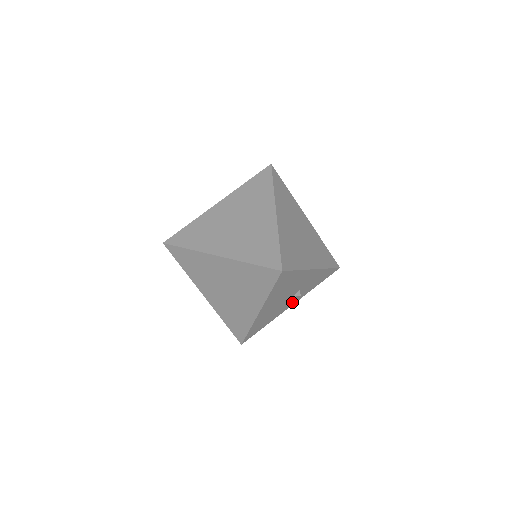
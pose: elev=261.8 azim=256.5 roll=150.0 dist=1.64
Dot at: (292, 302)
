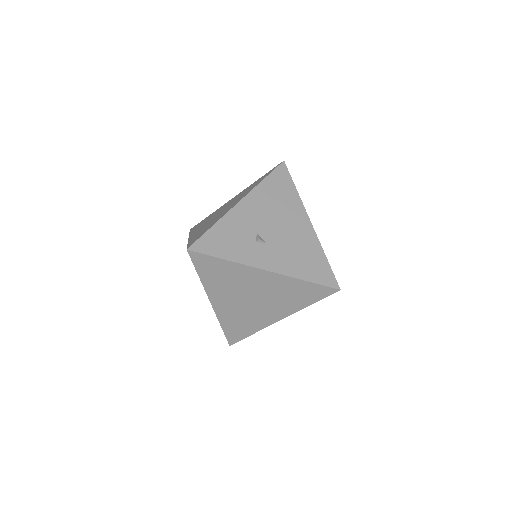
Dot at: occluded
